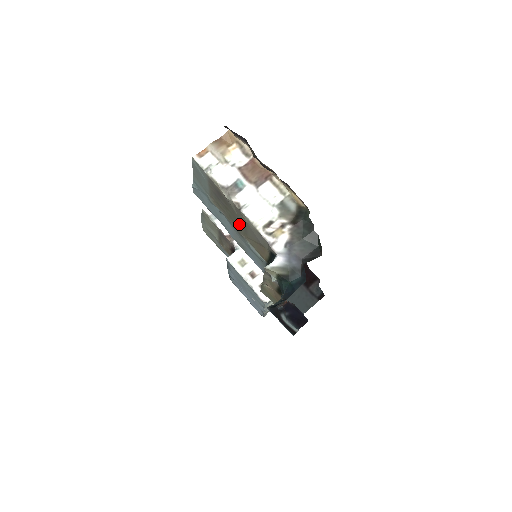
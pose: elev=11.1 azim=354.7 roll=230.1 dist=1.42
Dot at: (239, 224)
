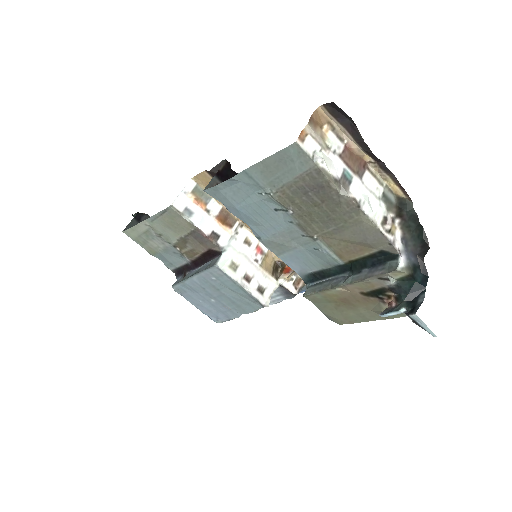
Dot at: (328, 223)
